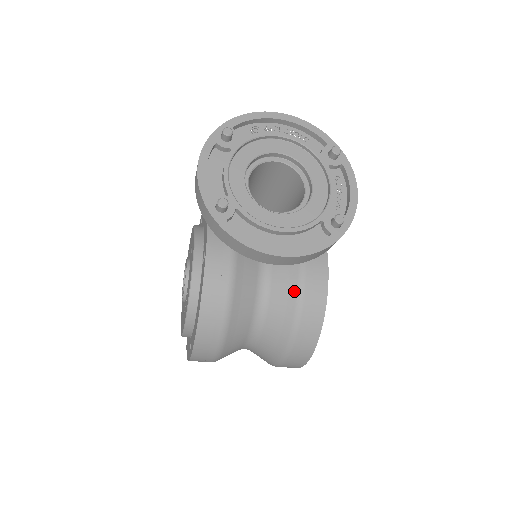
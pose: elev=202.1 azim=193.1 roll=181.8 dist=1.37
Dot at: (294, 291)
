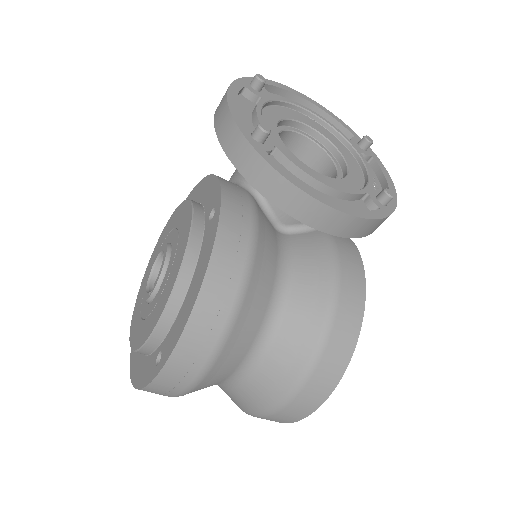
Dot at: (327, 280)
